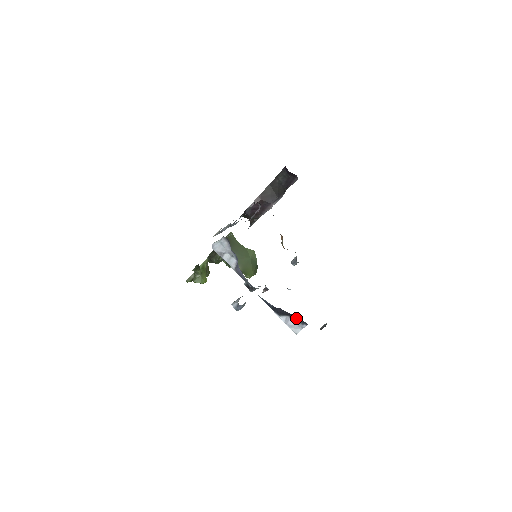
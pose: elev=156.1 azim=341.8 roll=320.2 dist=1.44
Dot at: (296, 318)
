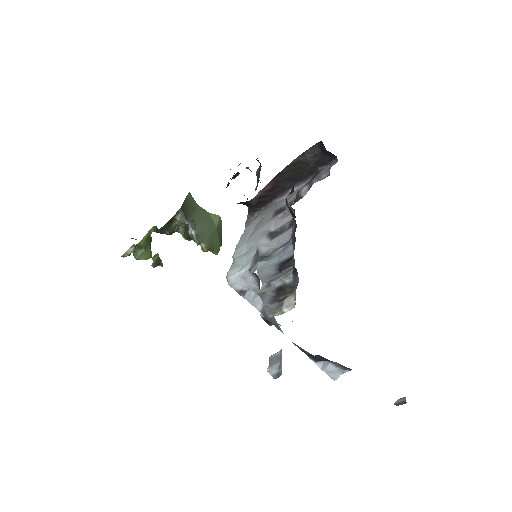
Dot at: (337, 363)
